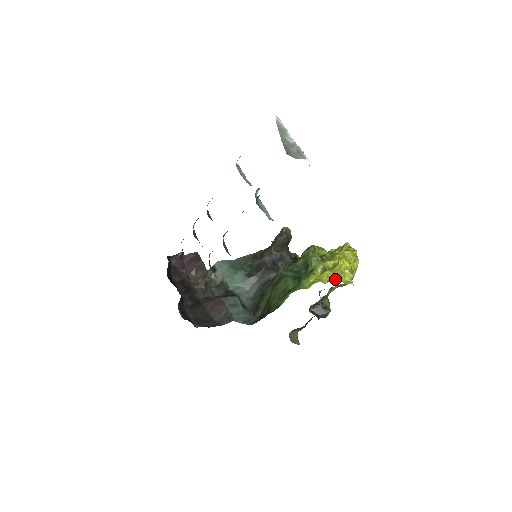
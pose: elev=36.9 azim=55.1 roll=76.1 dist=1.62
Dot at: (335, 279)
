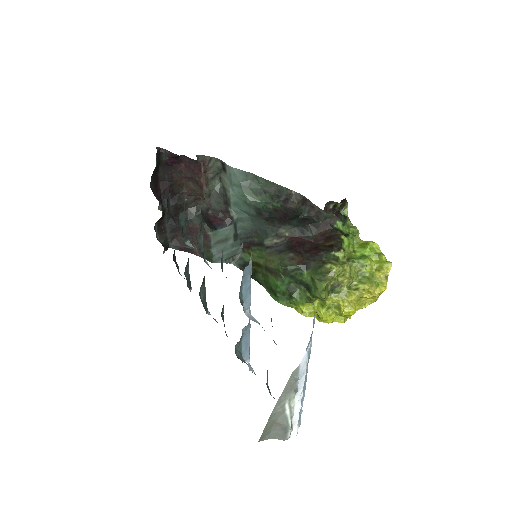
Dot at: (325, 322)
